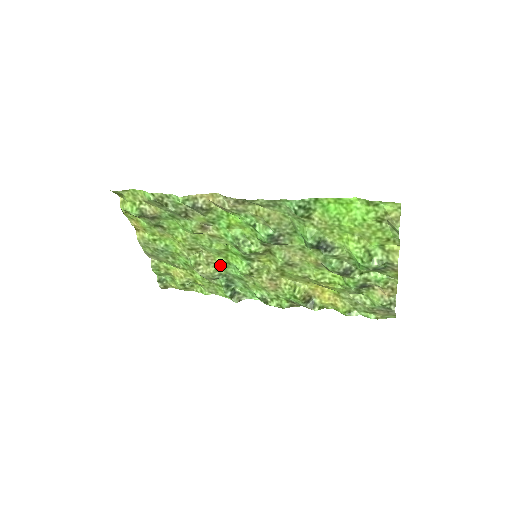
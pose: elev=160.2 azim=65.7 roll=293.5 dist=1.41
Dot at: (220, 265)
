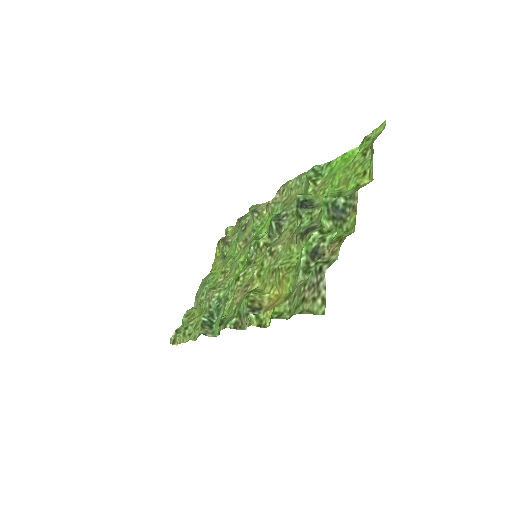
Dot at: (227, 286)
